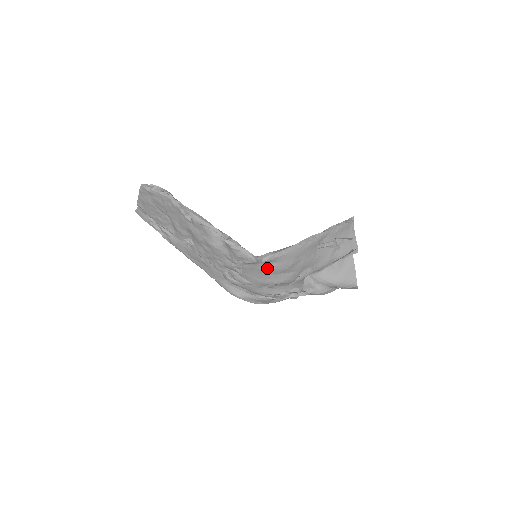
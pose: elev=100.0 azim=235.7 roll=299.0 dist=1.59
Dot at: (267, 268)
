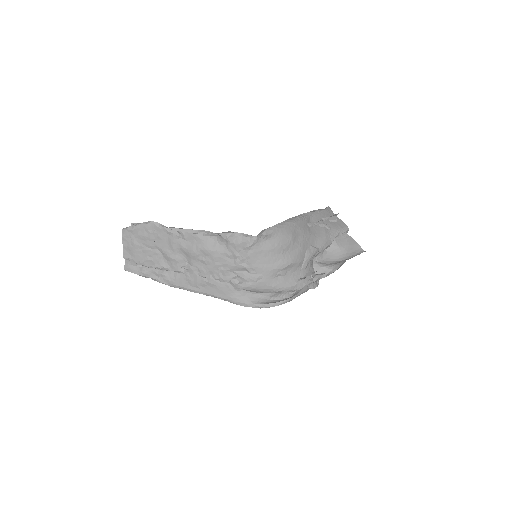
Dot at: (270, 246)
